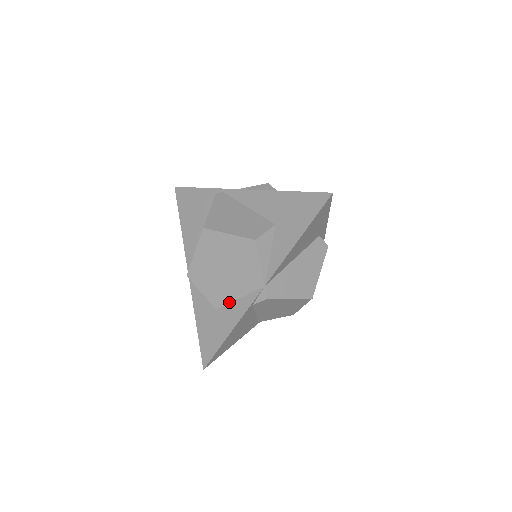
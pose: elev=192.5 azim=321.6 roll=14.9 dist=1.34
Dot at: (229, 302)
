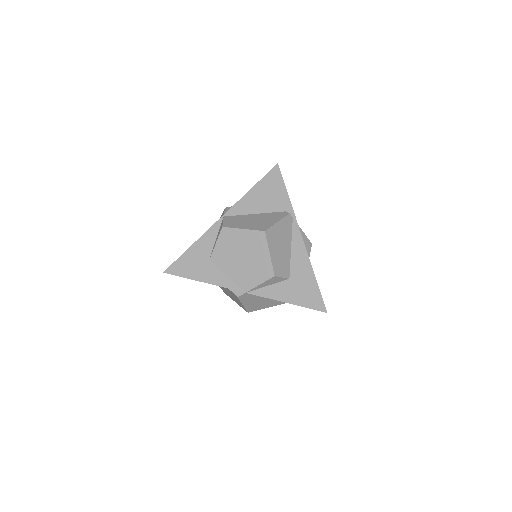
Dot at: (220, 269)
